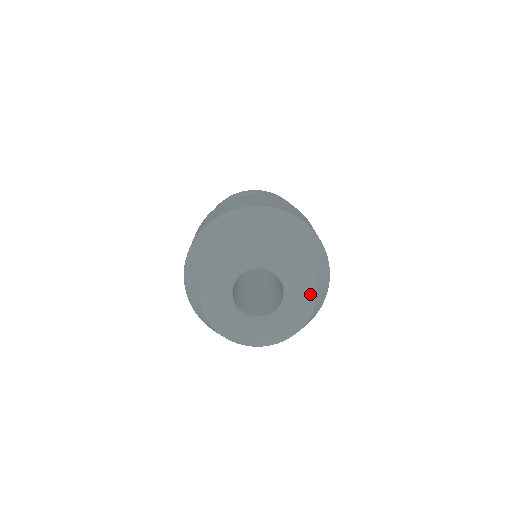
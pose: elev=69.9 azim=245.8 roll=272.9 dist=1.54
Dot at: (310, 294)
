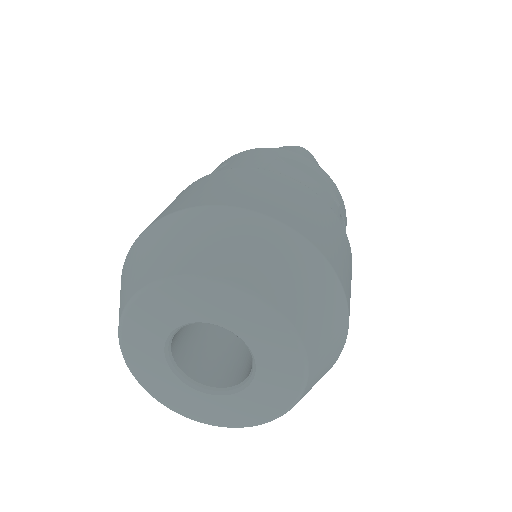
Dot at: (281, 332)
